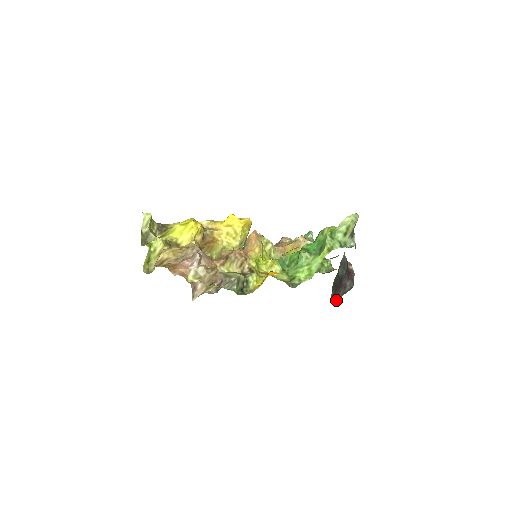
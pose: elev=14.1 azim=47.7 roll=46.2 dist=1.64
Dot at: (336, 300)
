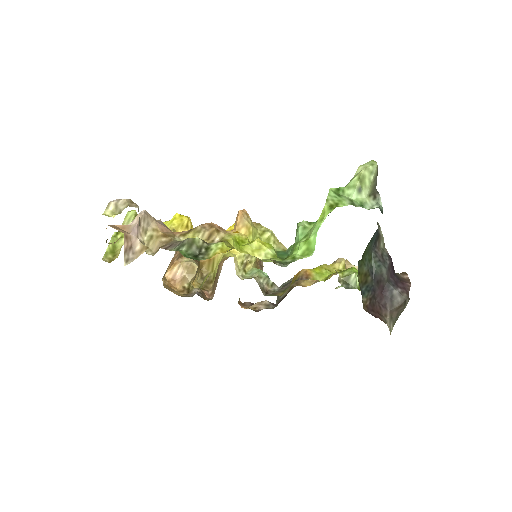
Dot at: (376, 315)
